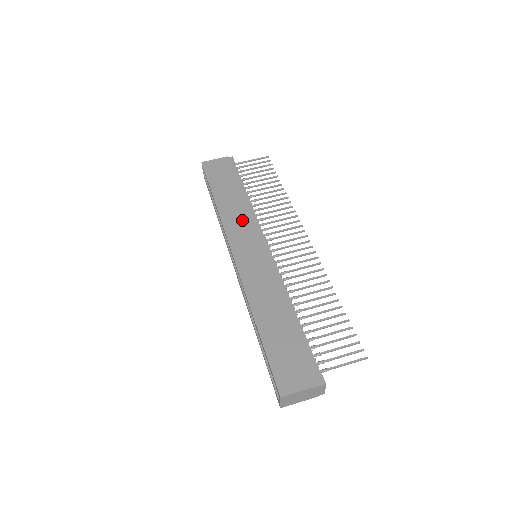
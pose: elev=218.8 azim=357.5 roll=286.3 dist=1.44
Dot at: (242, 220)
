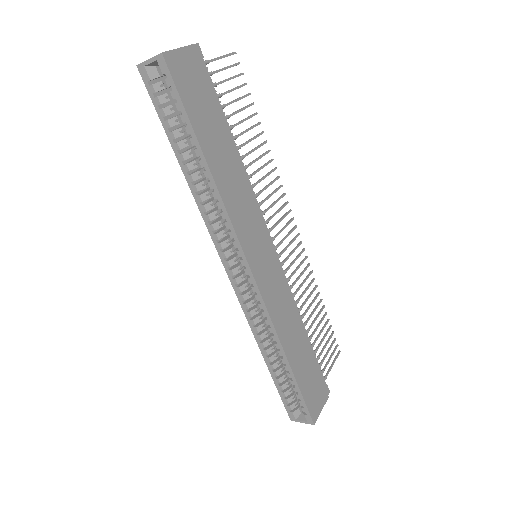
Dot at: (246, 204)
